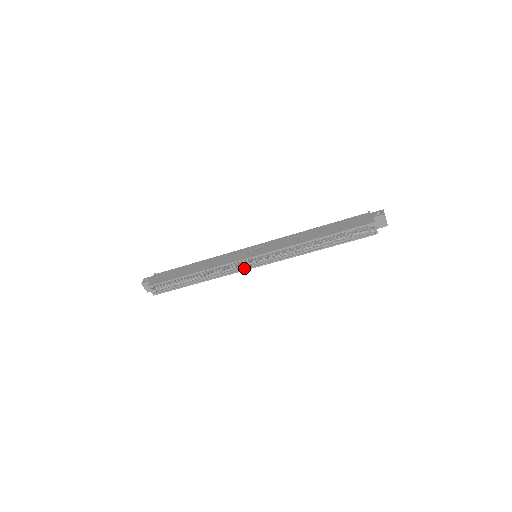
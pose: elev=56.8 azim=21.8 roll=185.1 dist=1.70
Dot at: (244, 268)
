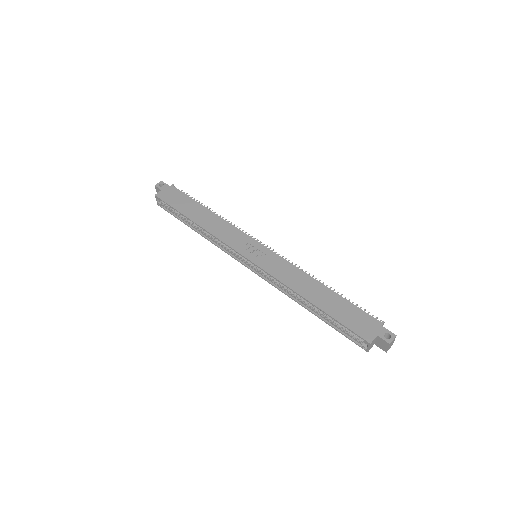
Dot at: (237, 257)
